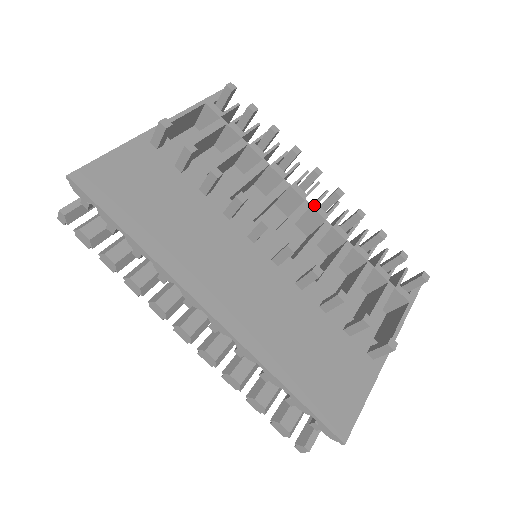
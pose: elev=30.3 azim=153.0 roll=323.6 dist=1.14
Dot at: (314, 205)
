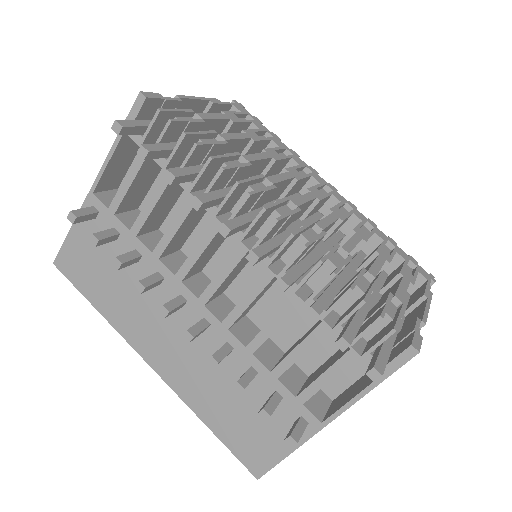
Dot at: (253, 248)
